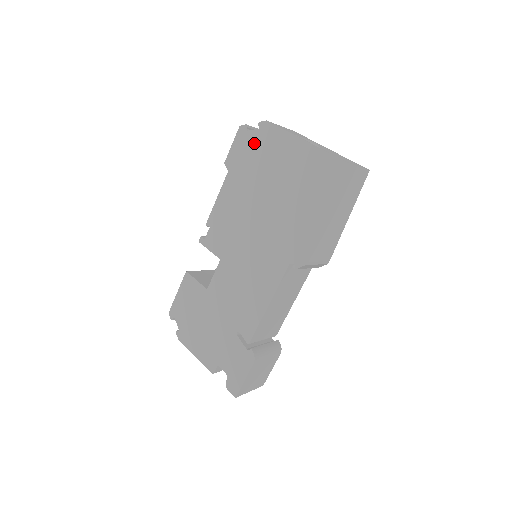
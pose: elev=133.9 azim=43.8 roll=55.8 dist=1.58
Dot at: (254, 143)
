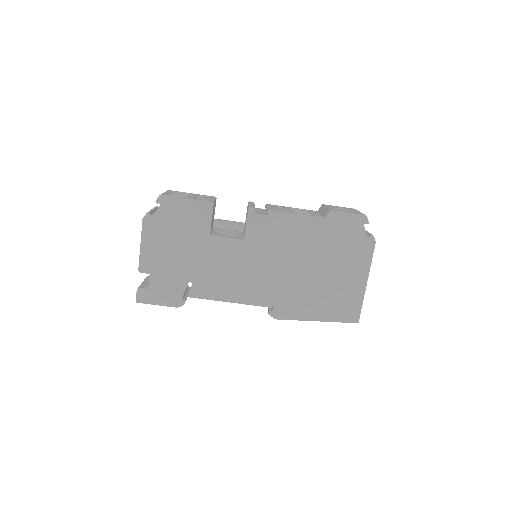
Dot at: (355, 237)
